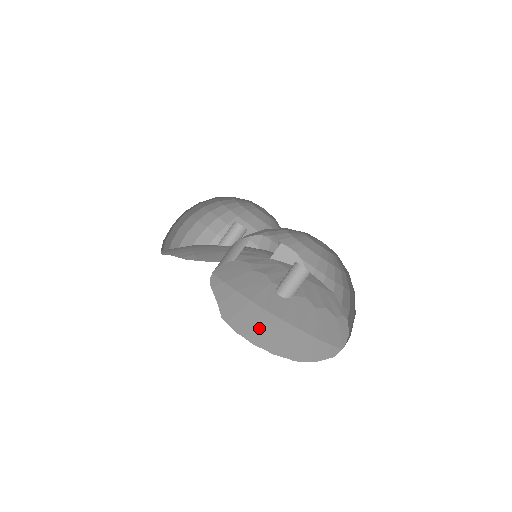
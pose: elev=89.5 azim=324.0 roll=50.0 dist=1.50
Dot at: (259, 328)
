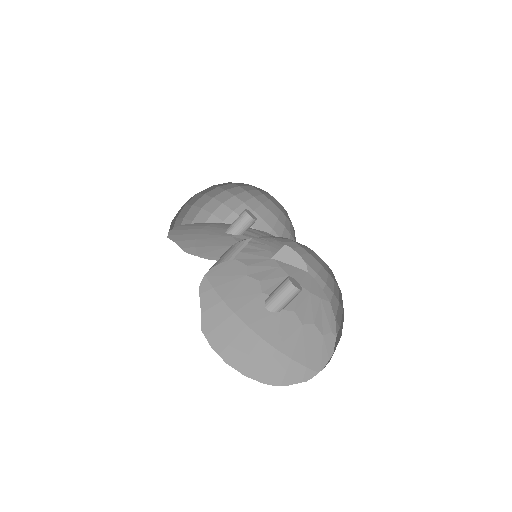
Dot at: (236, 345)
